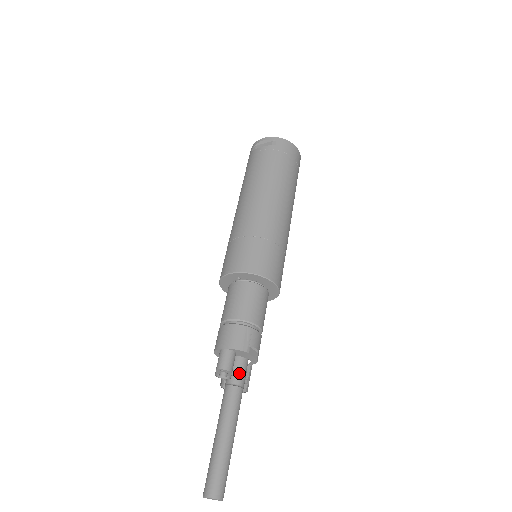
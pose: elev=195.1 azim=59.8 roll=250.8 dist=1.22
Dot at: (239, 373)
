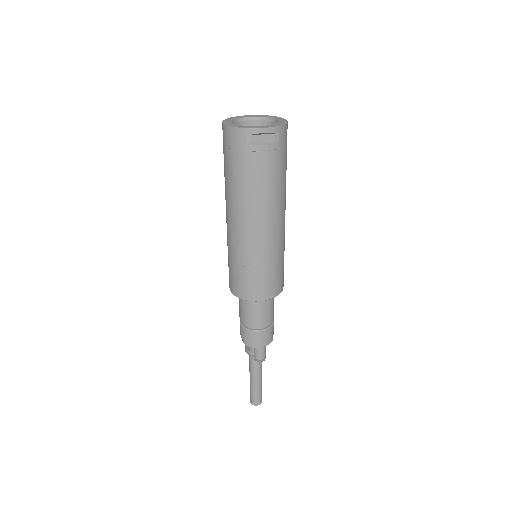
Dot at: occluded
